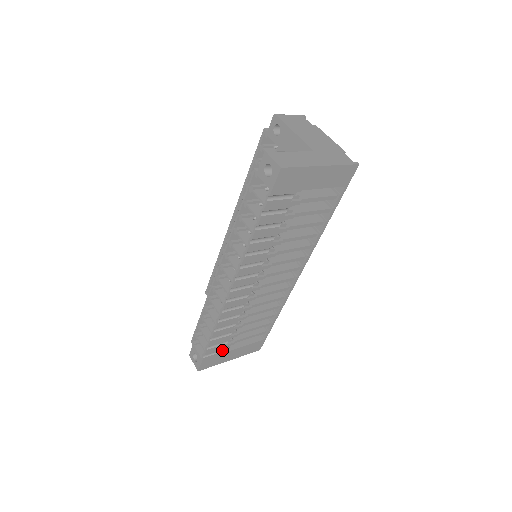
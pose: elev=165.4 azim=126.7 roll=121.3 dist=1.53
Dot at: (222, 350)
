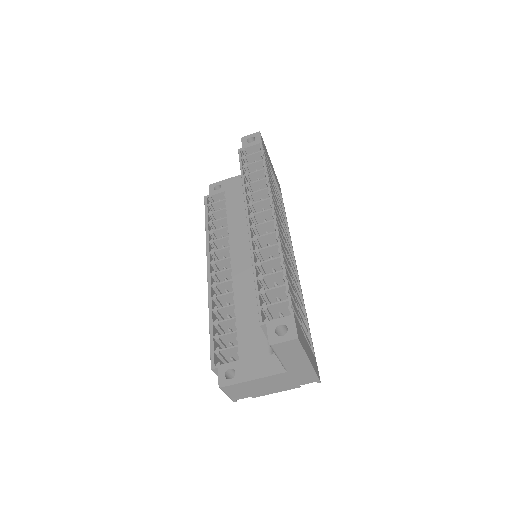
Dot at: occluded
